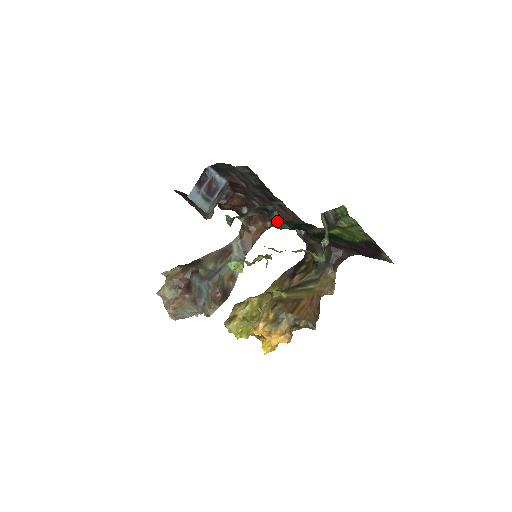
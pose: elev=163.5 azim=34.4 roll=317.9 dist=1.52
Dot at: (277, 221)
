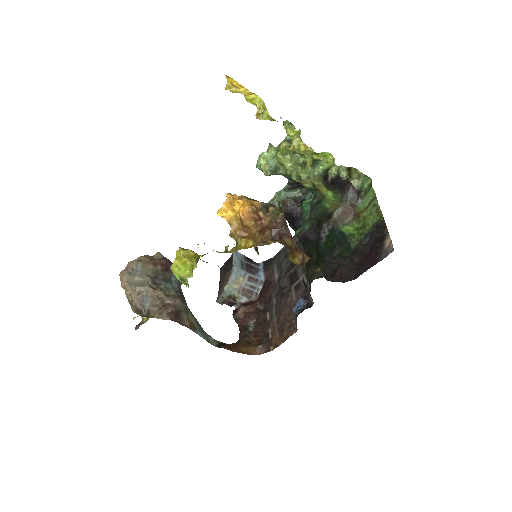
Dot at: (307, 203)
